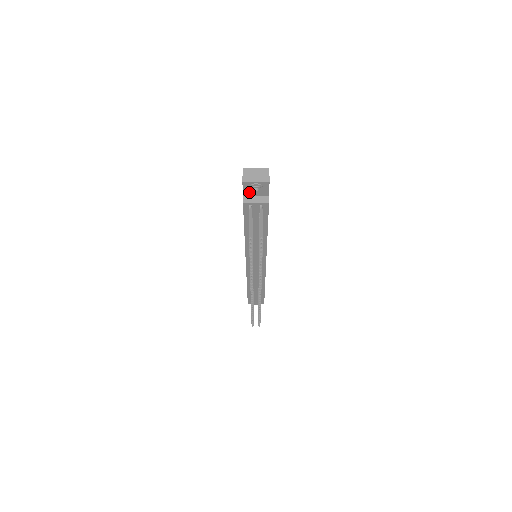
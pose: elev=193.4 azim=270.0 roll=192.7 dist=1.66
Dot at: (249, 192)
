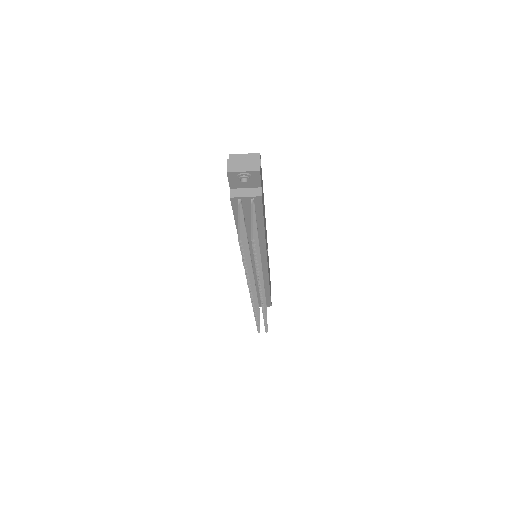
Dot at: (237, 184)
